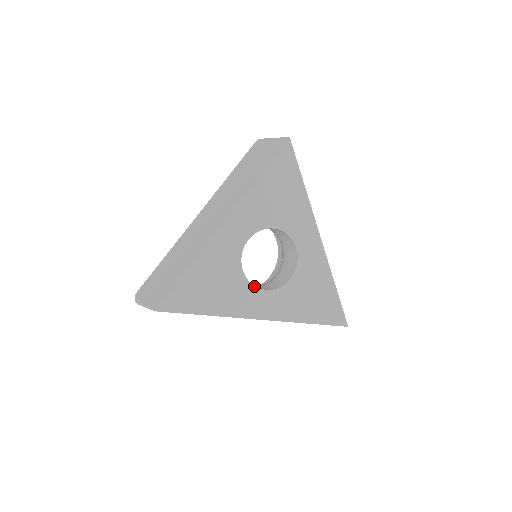
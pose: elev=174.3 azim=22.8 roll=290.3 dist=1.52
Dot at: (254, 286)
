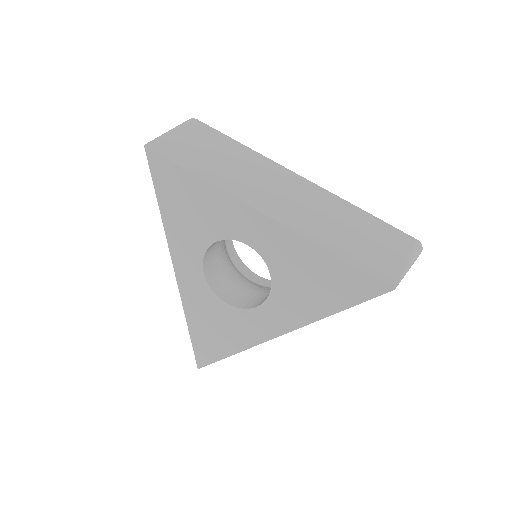
Dot at: (245, 309)
